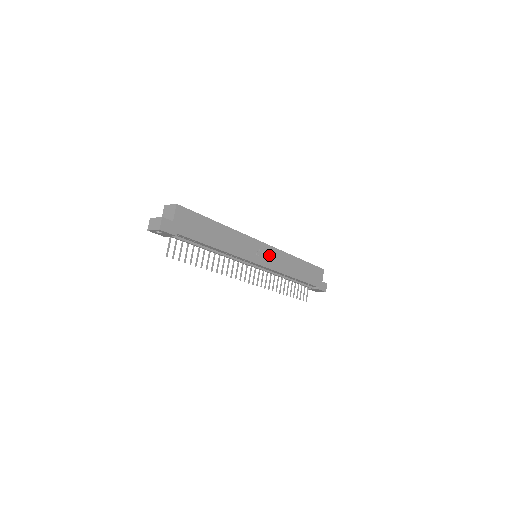
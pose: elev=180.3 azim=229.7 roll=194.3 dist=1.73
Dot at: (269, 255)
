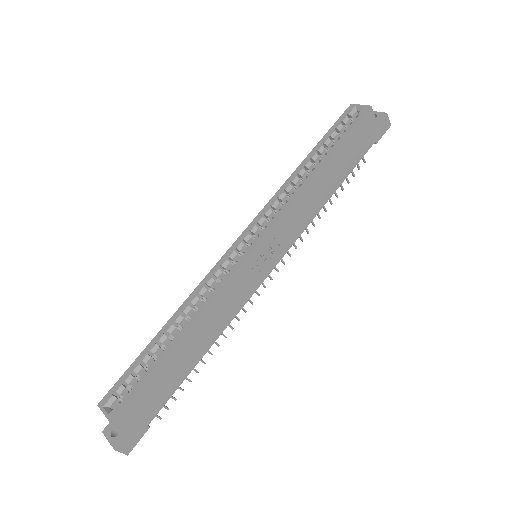
Dot at: (273, 242)
